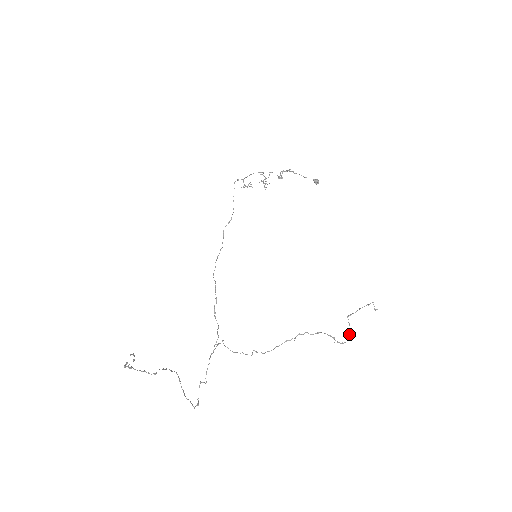
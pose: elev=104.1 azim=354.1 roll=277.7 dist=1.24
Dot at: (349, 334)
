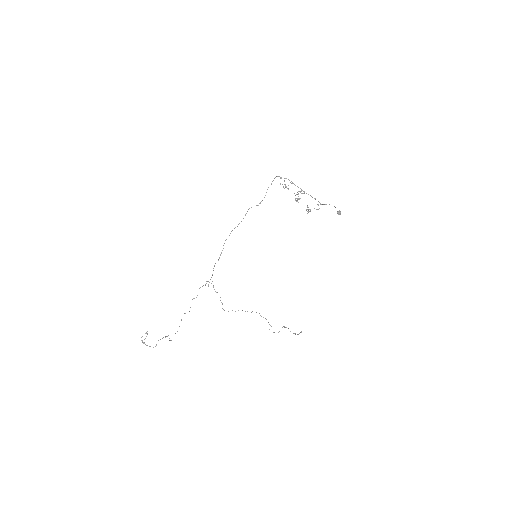
Dot at: (279, 331)
